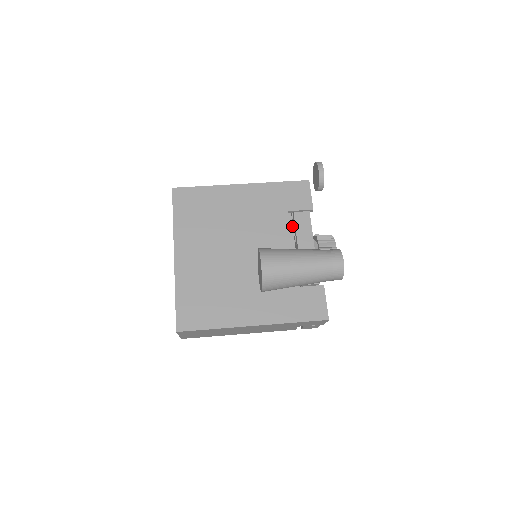
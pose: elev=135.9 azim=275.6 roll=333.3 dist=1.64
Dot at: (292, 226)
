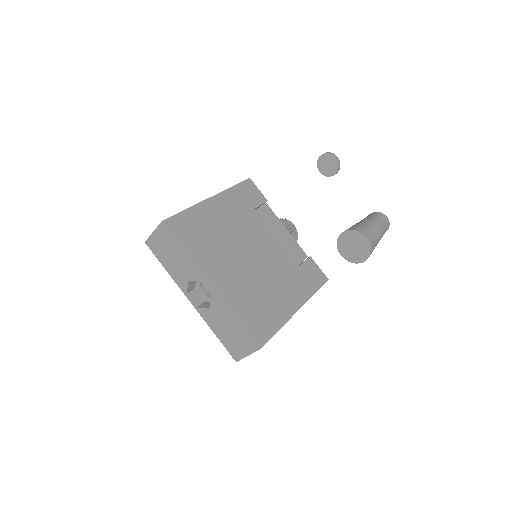
Dot at: occluded
